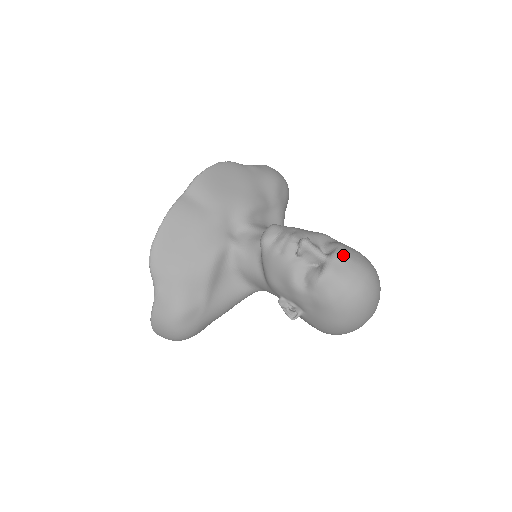
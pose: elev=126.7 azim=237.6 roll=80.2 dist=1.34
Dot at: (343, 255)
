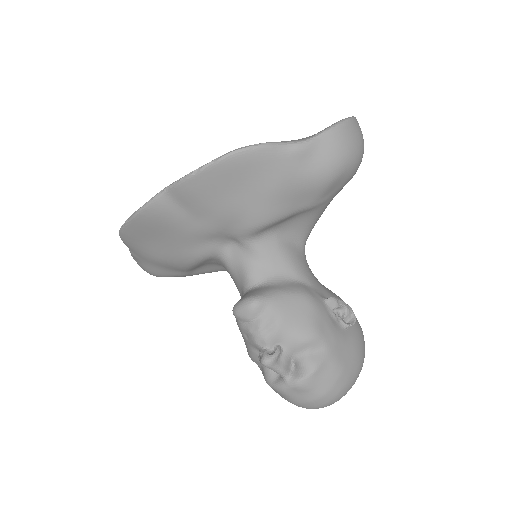
Dot at: (305, 387)
